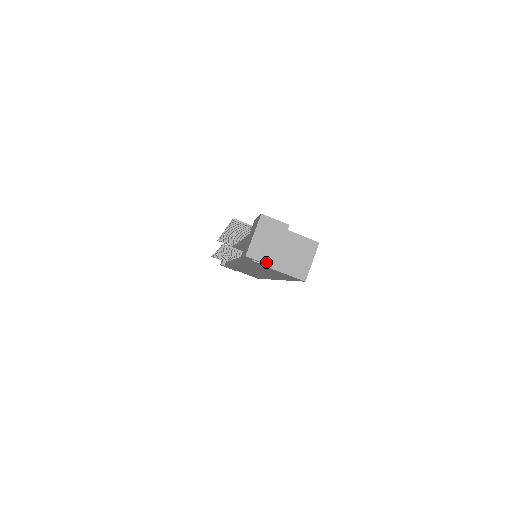
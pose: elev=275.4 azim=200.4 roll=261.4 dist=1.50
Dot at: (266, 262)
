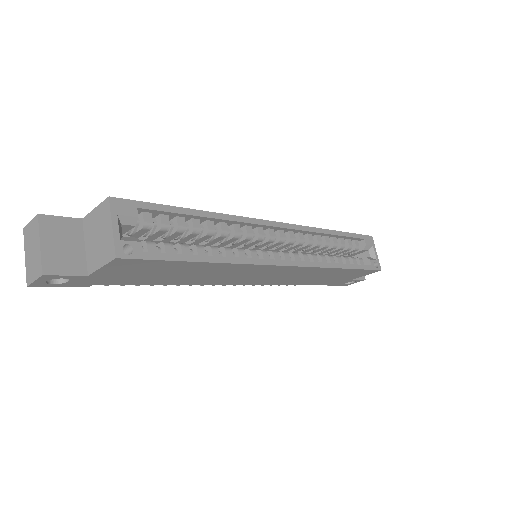
Dot at: (37, 276)
